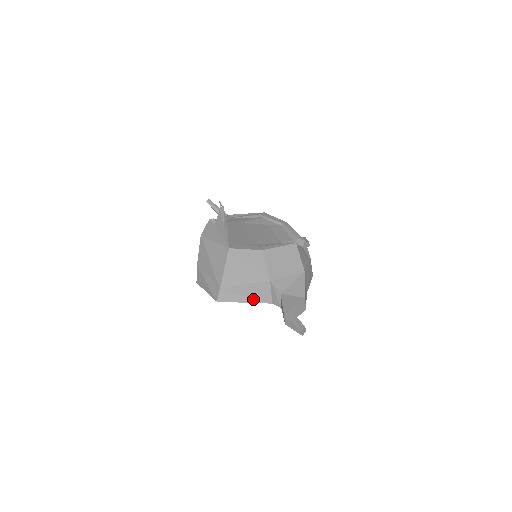
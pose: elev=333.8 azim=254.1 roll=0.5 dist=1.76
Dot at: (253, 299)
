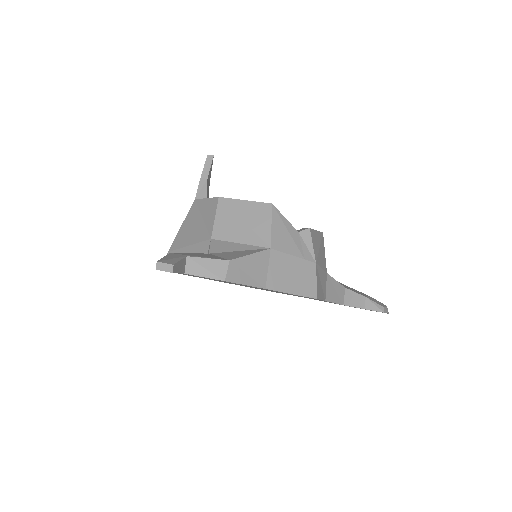
Dot at: occluded
